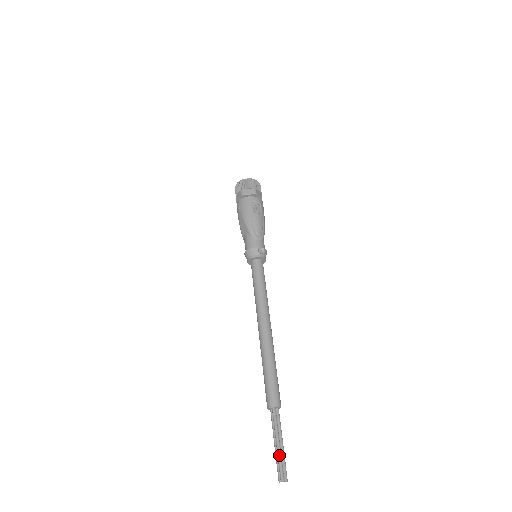
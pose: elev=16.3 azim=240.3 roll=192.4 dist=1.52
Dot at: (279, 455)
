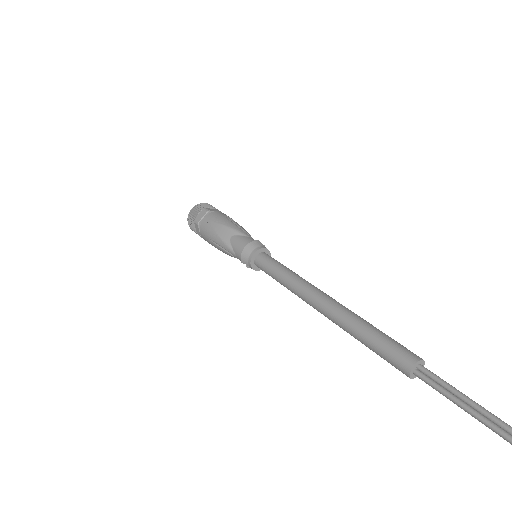
Dot at: occluded
